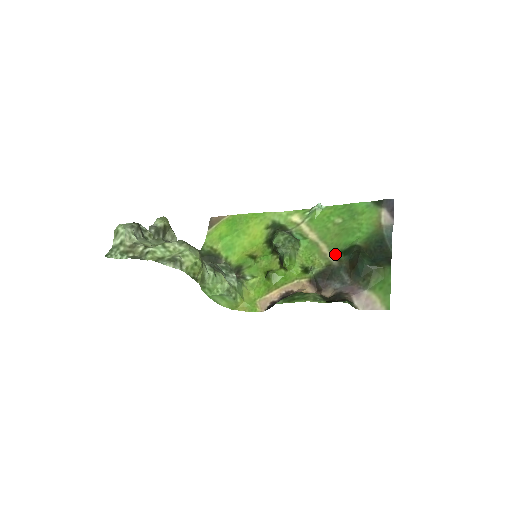
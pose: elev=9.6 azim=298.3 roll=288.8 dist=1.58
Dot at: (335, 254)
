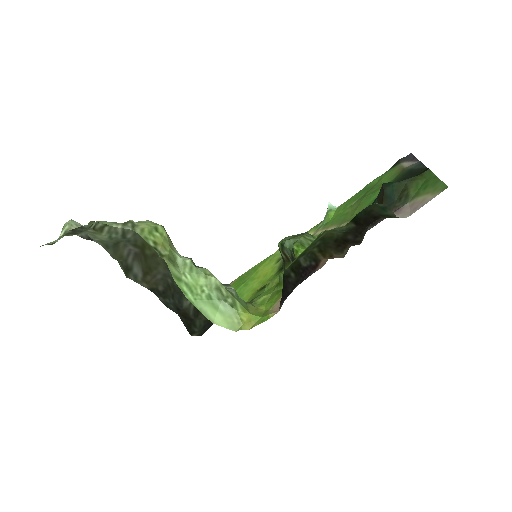
Dot at: occluded
